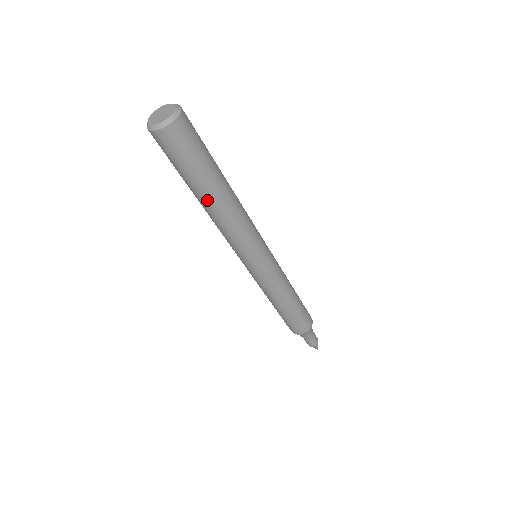
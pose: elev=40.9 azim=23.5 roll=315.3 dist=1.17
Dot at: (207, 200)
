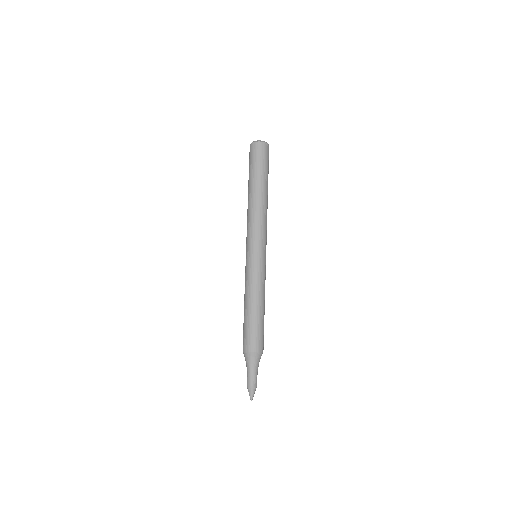
Dot at: (250, 190)
